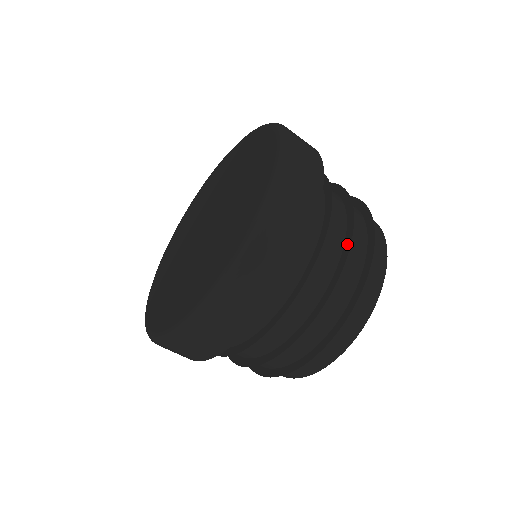
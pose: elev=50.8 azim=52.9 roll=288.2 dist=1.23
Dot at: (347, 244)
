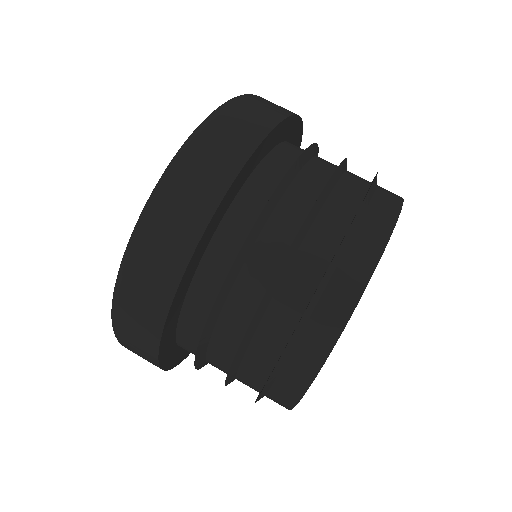
Dot at: occluded
